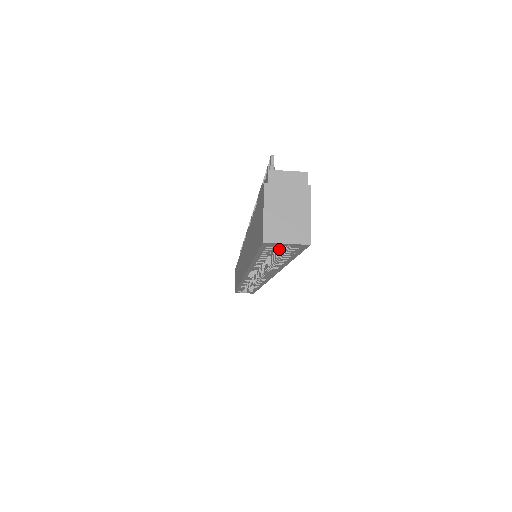
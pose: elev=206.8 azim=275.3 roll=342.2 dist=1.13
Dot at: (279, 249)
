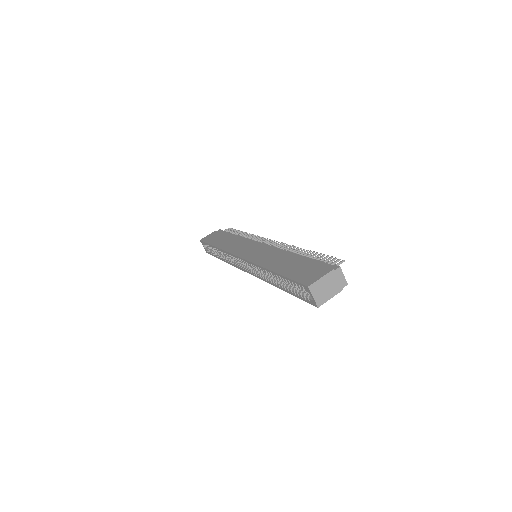
Dot at: (295, 286)
